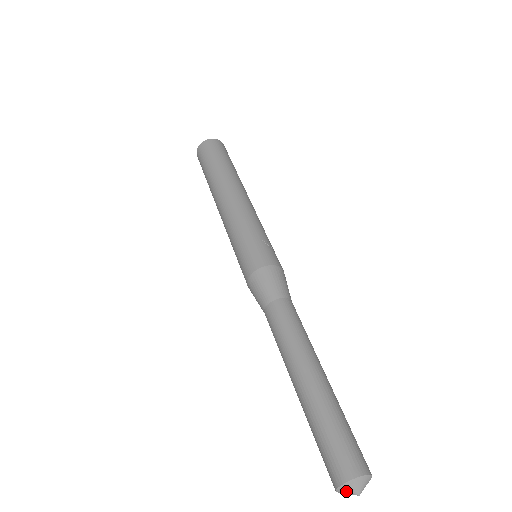
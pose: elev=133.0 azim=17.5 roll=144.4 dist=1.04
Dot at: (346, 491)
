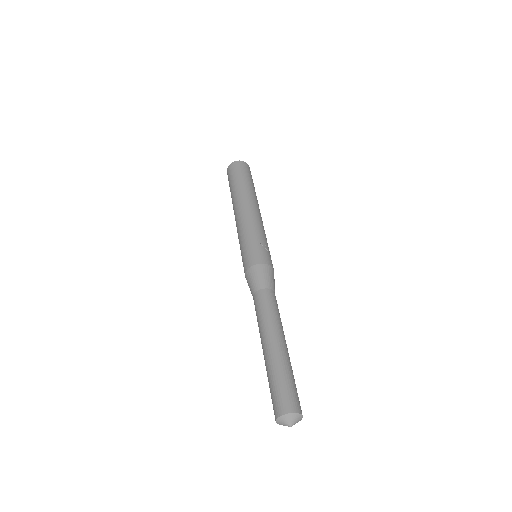
Dot at: (282, 422)
